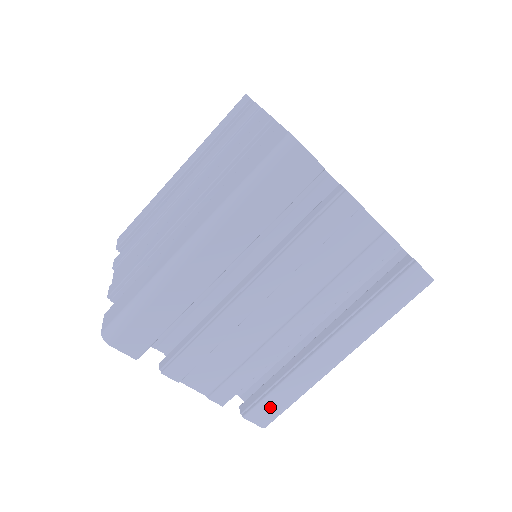
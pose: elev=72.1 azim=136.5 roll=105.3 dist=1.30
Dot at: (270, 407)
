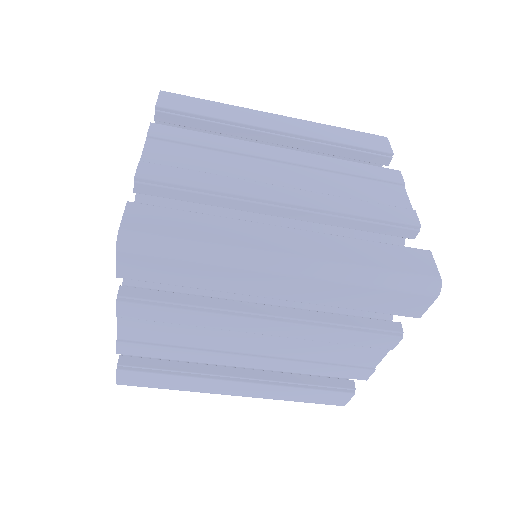
Dot at: (145, 379)
